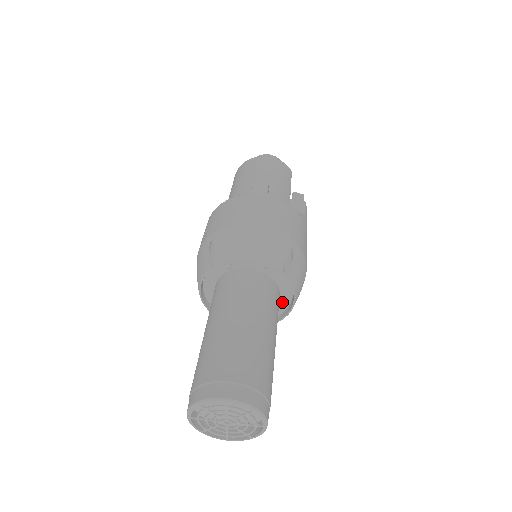
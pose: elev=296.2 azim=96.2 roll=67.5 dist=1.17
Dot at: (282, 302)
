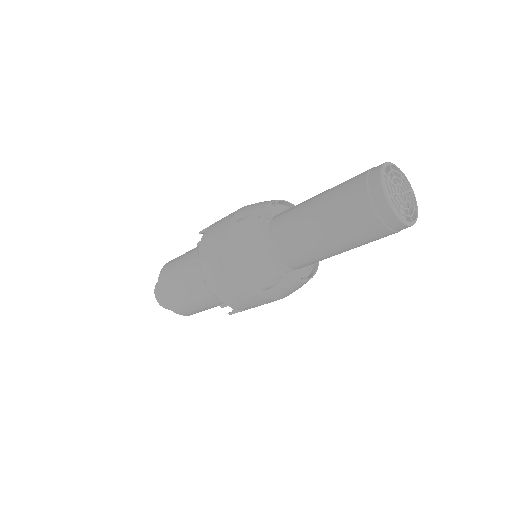
Dot at: occluded
